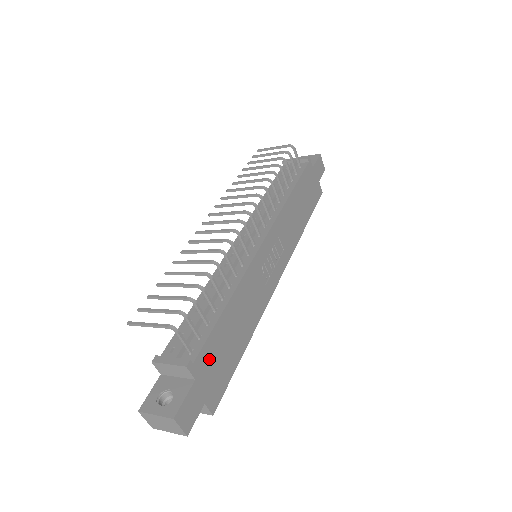
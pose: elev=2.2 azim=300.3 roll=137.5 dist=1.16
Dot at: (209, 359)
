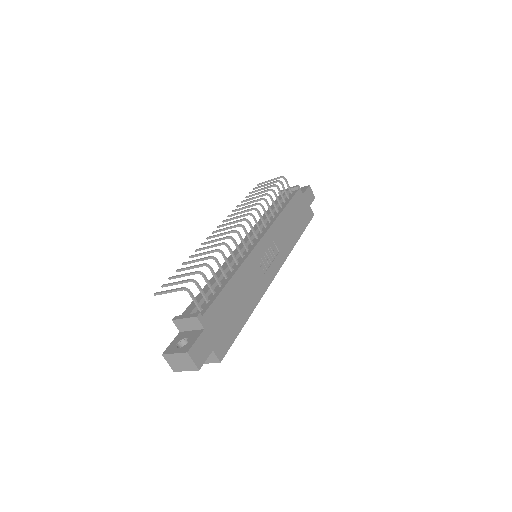
Dot at: (216, 317)
